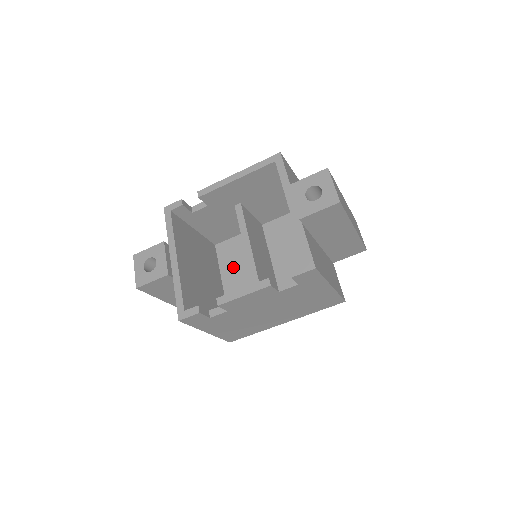
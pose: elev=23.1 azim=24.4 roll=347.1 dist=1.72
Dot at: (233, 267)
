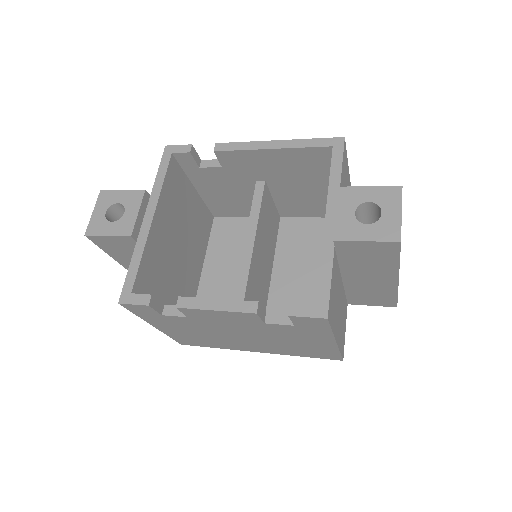
Dot at: (224, 254)
